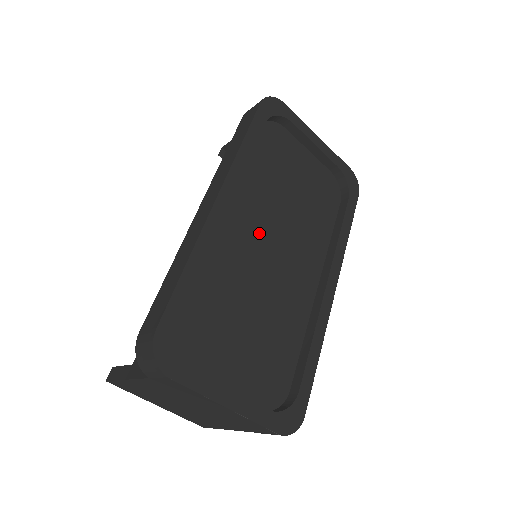
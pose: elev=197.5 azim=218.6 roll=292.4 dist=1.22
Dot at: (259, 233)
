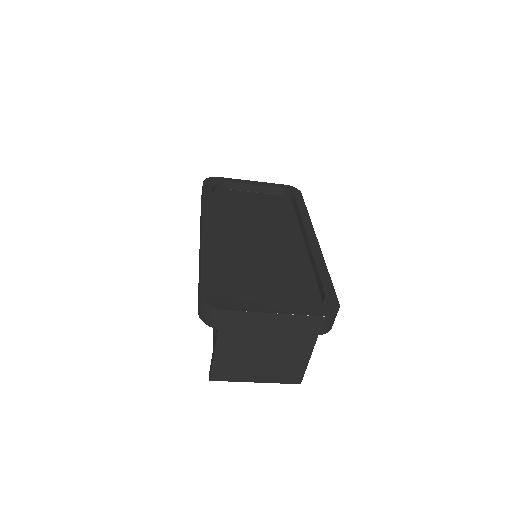
Dot at: (244, 237)
